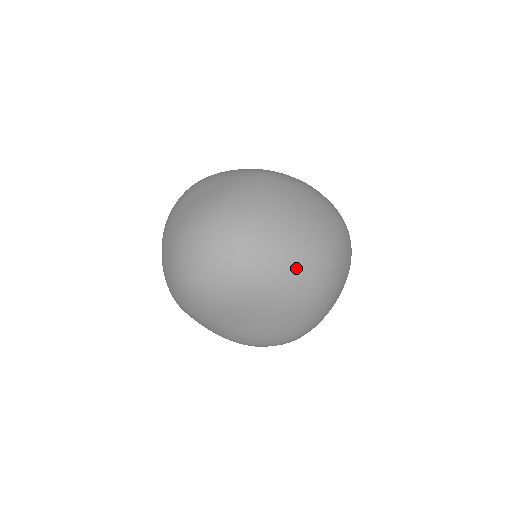
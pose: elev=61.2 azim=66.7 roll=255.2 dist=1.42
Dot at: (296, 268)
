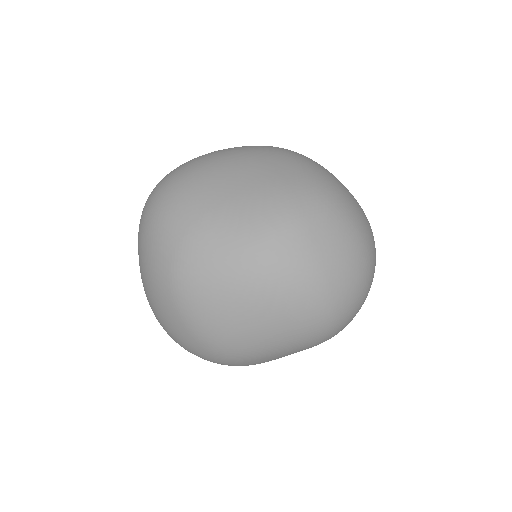
Dot at: occluded
